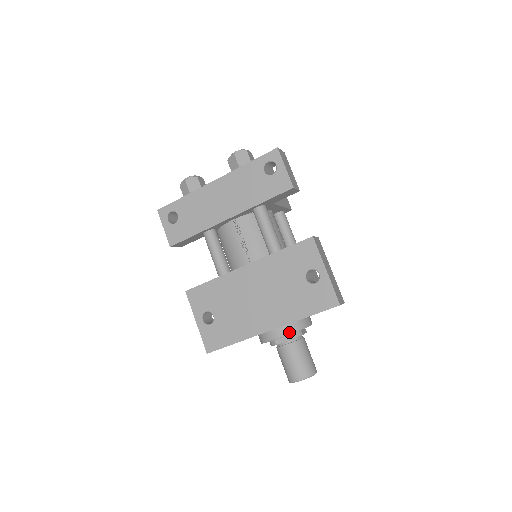
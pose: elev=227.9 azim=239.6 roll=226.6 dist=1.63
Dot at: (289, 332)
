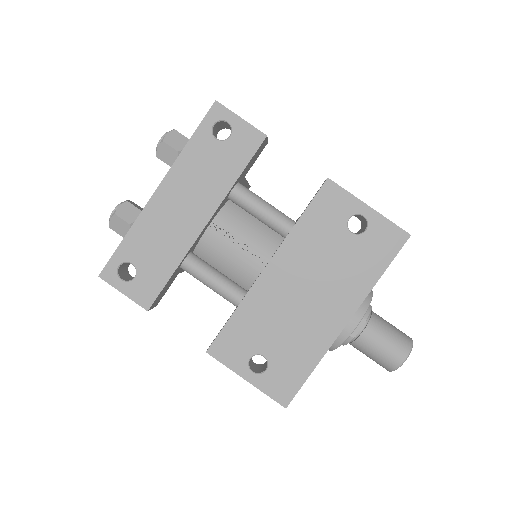
Dot at: (363, 311)
